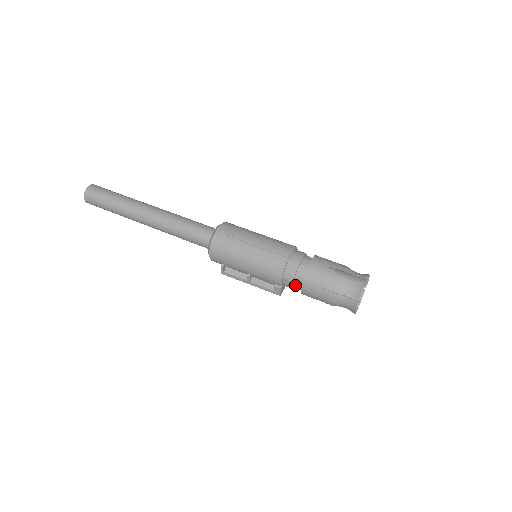
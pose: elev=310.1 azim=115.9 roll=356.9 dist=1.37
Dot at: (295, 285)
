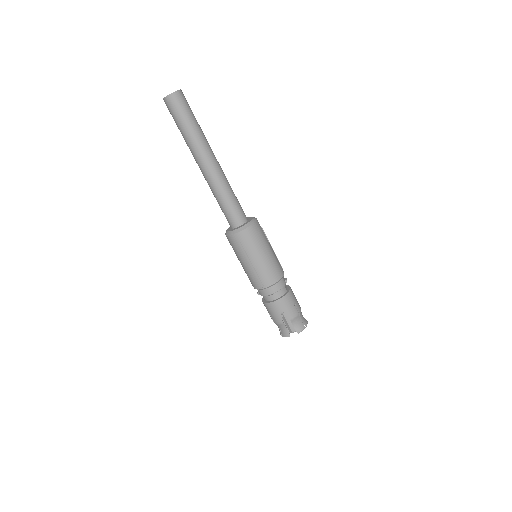
Dot at: occluded
